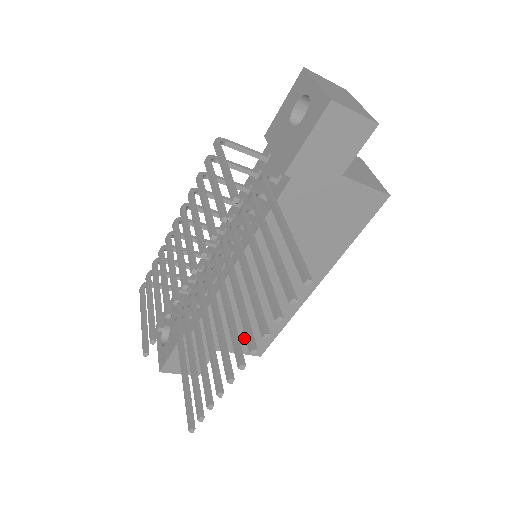
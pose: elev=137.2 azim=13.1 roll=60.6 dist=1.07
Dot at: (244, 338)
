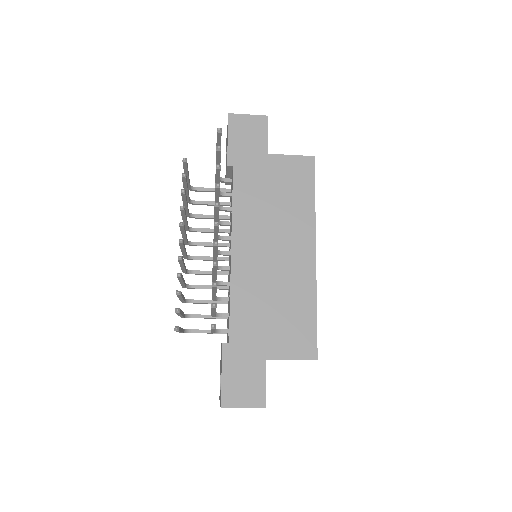
Dot at: (285, 336)
